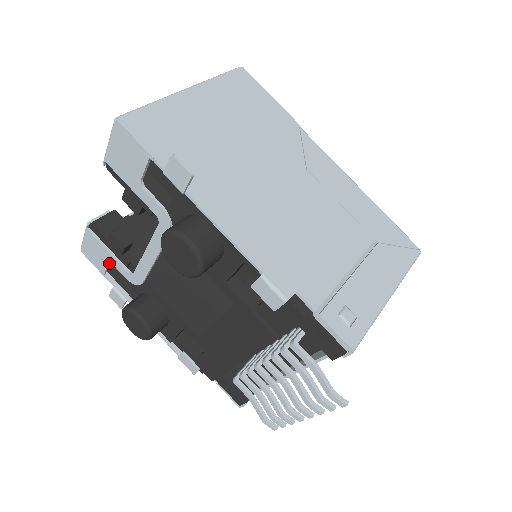
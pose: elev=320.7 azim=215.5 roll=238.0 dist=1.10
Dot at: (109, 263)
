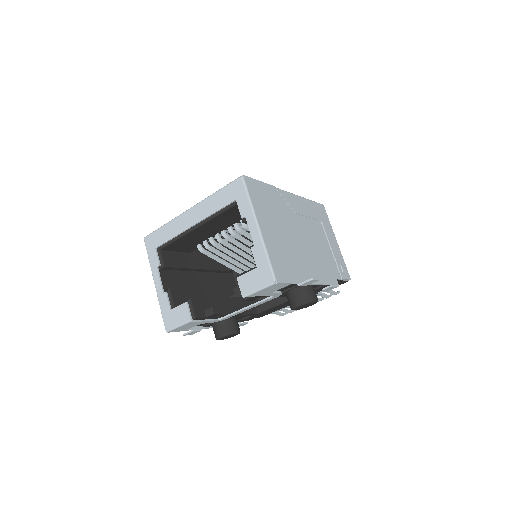
Dot at: (197, 324)
